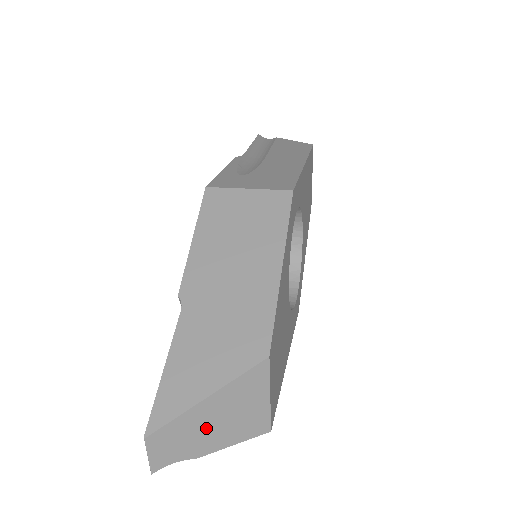
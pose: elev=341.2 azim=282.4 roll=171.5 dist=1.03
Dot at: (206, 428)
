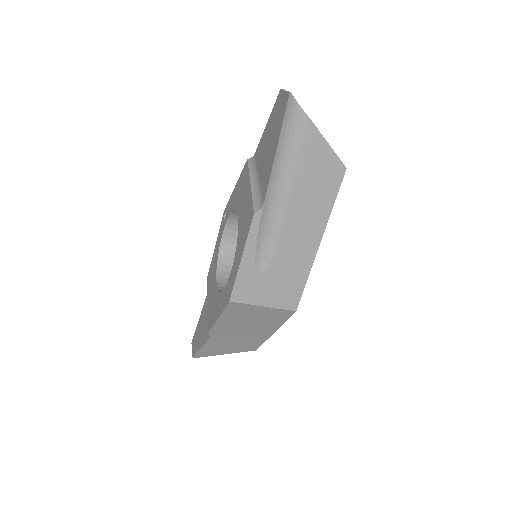
Dot at: occluded
